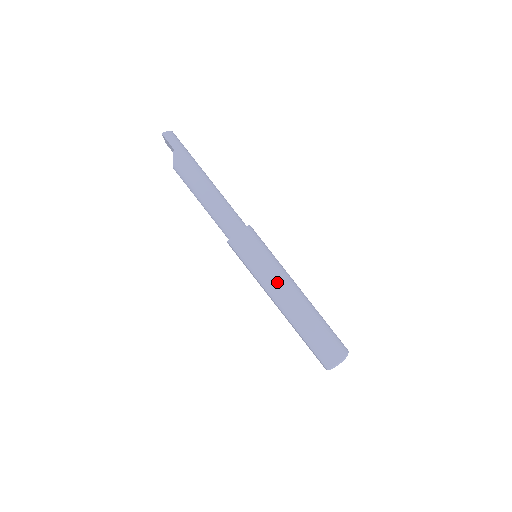
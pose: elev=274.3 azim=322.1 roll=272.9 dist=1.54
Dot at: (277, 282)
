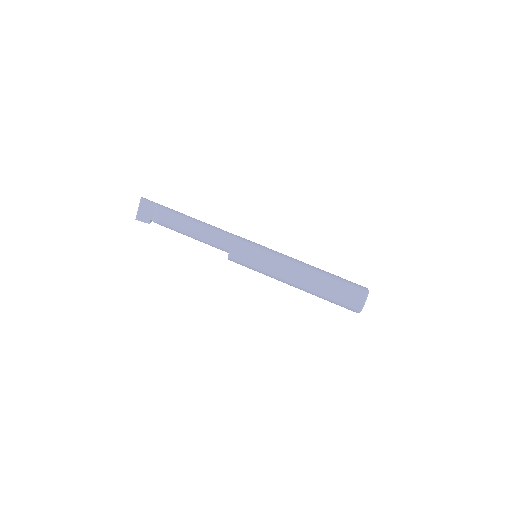
Dot at: (286, 257)
